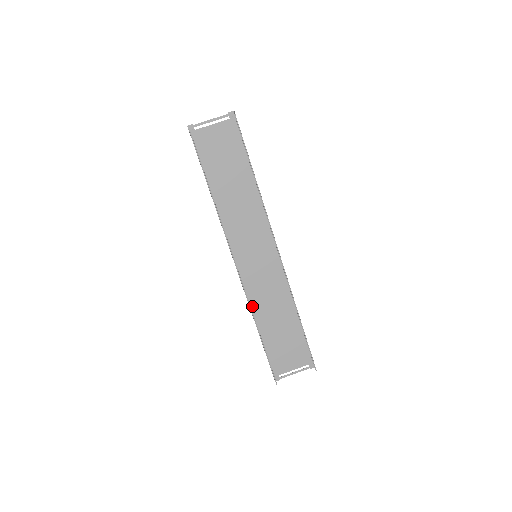
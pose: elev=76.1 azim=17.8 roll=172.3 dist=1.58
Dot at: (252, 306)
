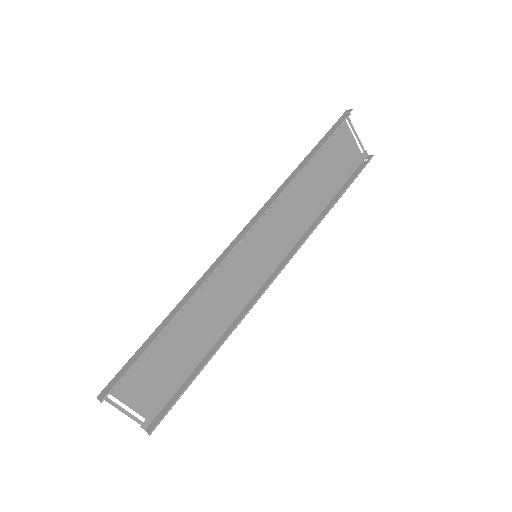
Dot at: occluded
